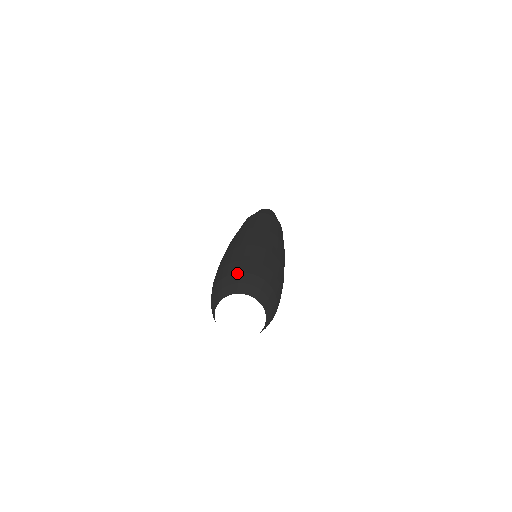
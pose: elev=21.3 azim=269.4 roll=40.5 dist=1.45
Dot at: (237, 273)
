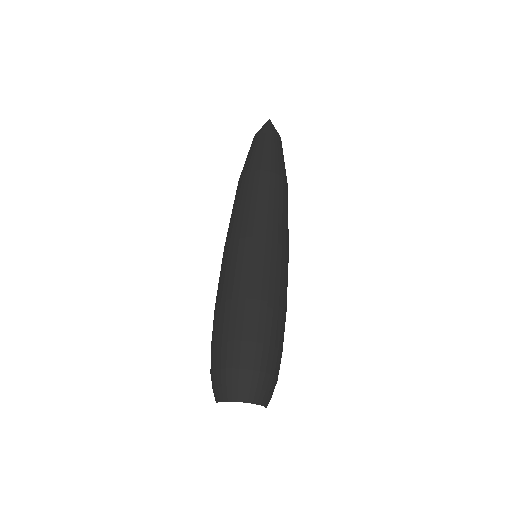
Dot at: (237, 369)
